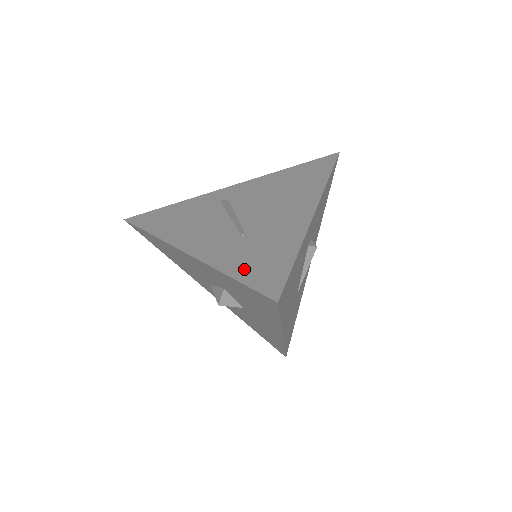
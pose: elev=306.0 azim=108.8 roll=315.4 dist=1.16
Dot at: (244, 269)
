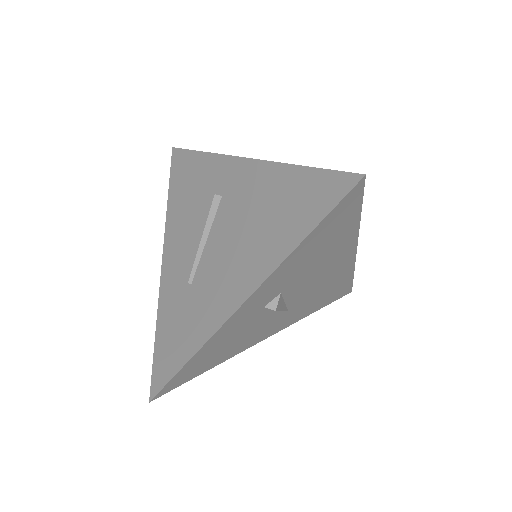
Dot at: (163, 337)
